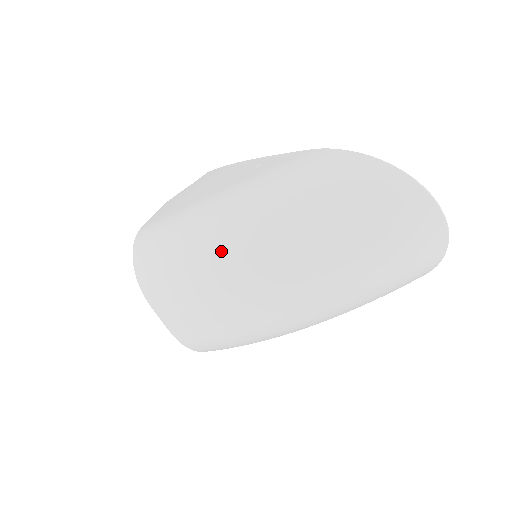
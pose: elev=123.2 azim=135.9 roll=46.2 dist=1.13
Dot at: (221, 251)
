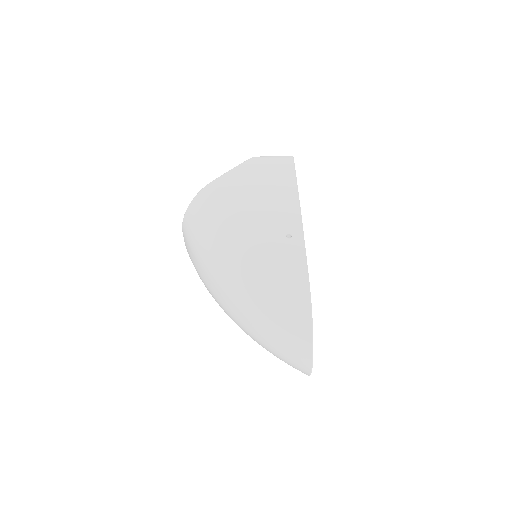
Dot at: (220, 271)
